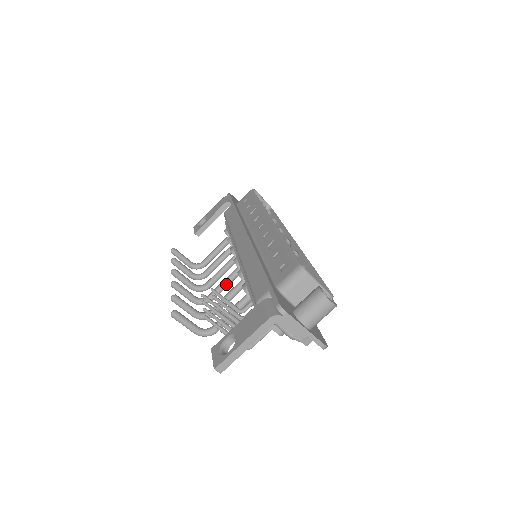
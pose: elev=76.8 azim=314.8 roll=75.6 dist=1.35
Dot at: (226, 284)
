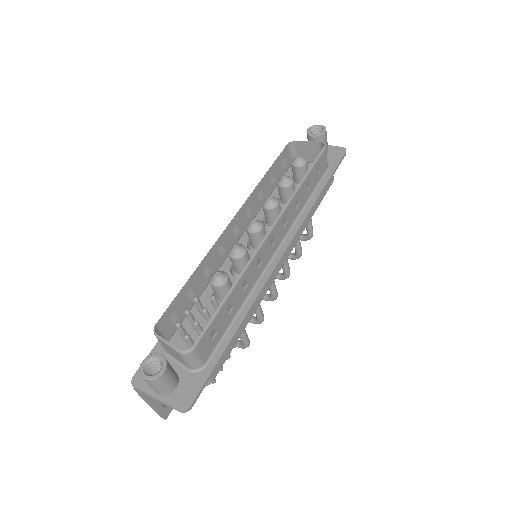
Dot at: occluded
